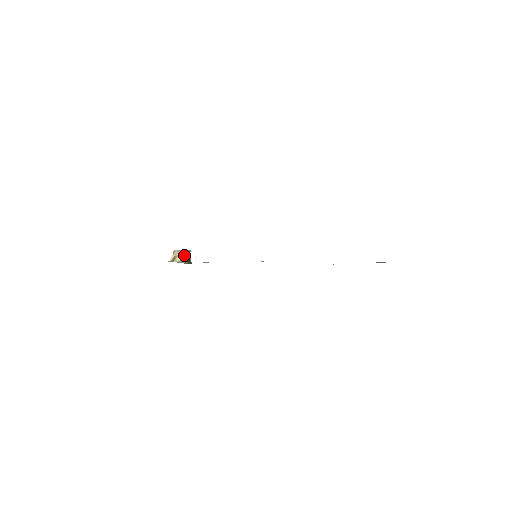
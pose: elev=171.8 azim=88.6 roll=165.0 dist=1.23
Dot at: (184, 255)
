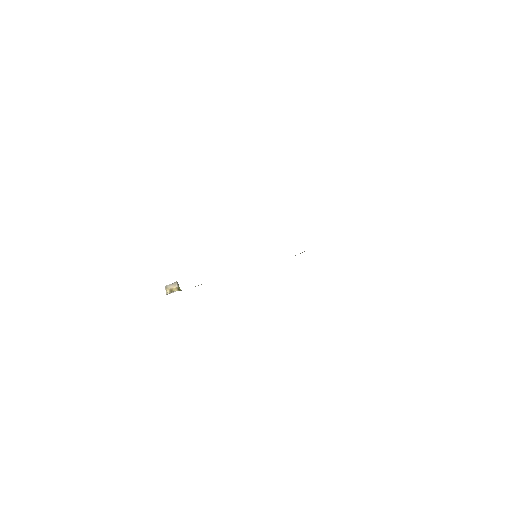
Dot at: (178, 286)
